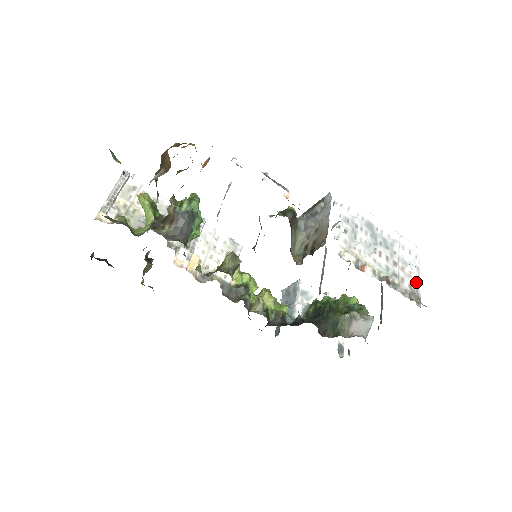
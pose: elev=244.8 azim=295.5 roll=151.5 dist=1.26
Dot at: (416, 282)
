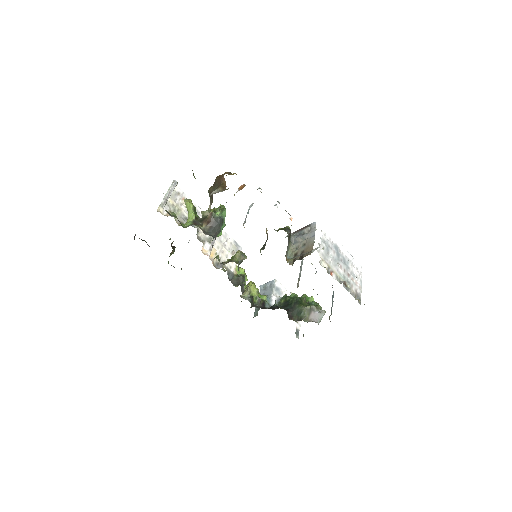
Dot at: (359, 289)
